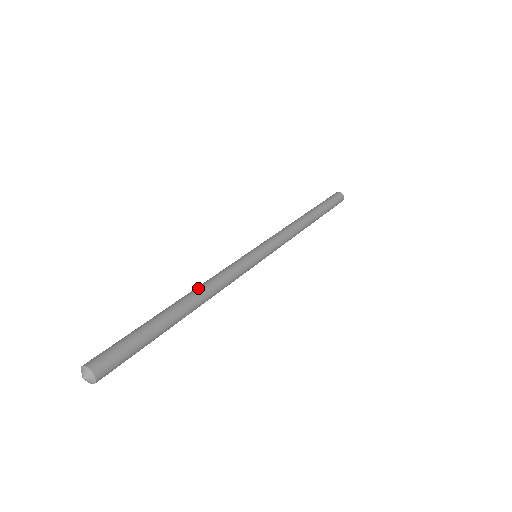
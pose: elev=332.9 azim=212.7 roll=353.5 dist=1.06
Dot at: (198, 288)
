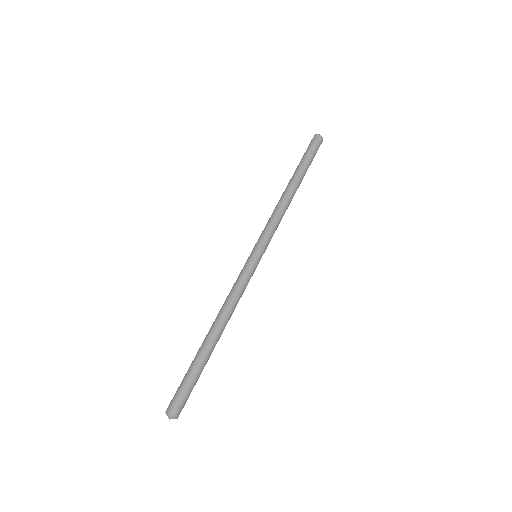
Dot at: (227, 319)
